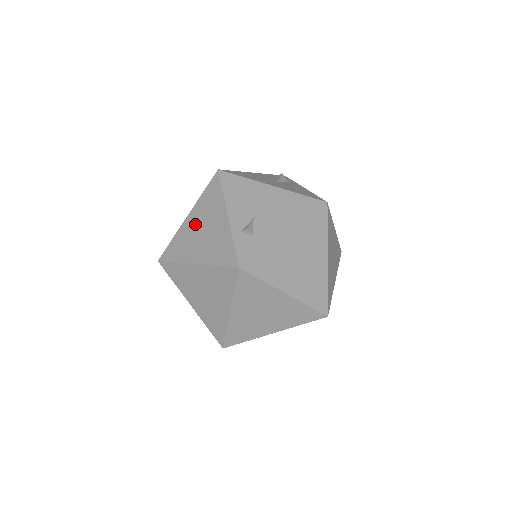
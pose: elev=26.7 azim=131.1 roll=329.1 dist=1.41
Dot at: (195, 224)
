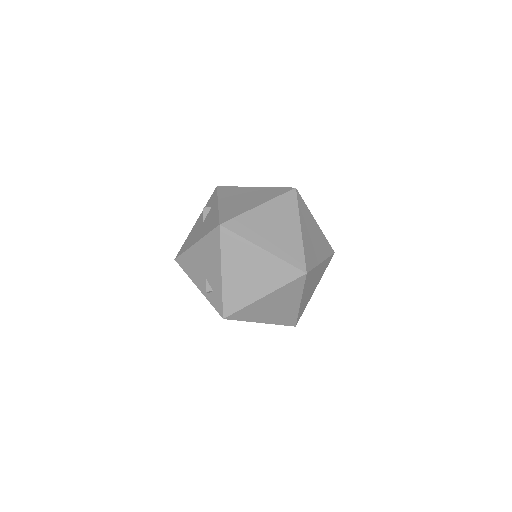
Dot at: occluded
